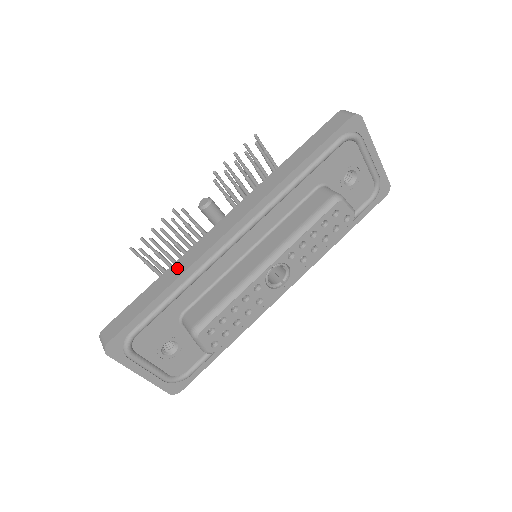
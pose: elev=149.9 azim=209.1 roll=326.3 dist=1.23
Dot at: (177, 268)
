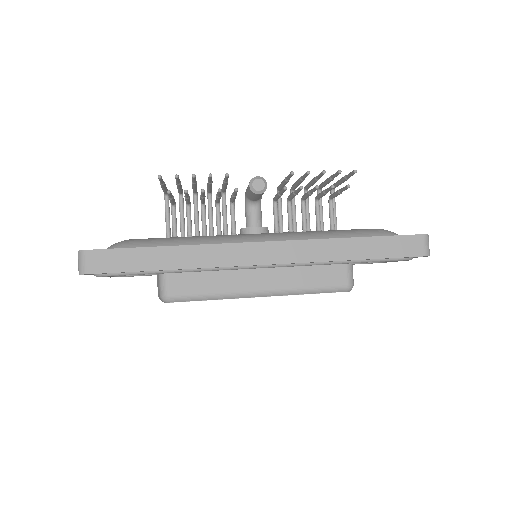
Dot at: (192, 256)
